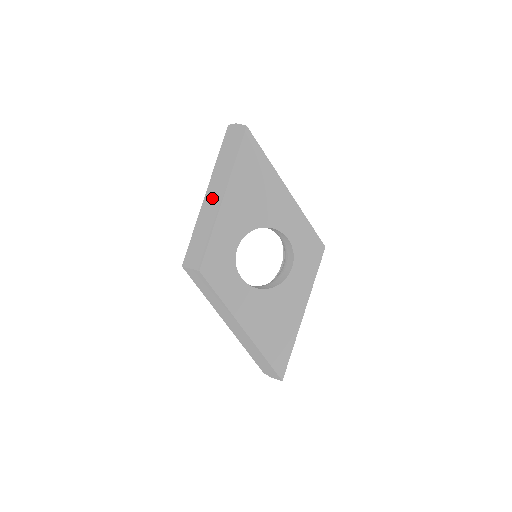
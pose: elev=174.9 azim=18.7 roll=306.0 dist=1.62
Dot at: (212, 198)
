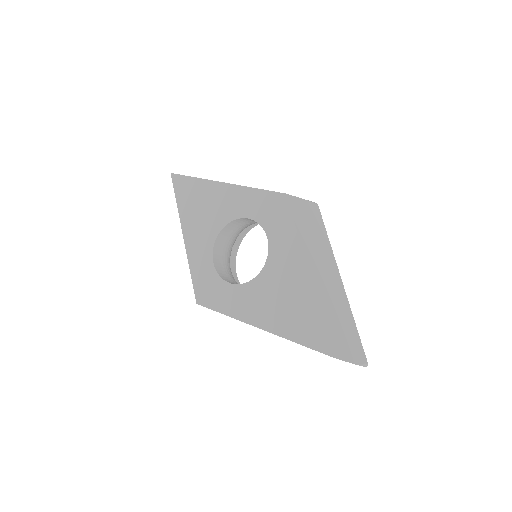
Dot at: occluded
